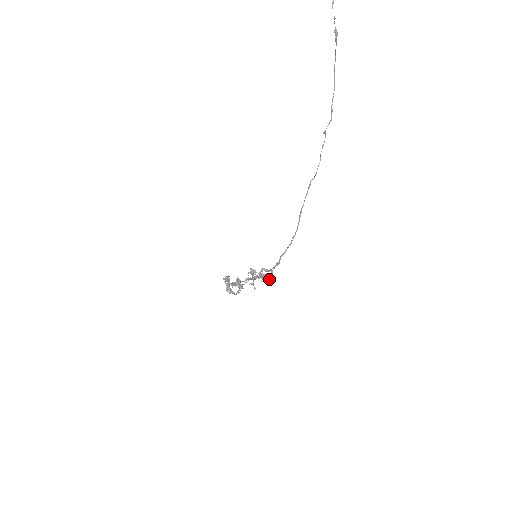
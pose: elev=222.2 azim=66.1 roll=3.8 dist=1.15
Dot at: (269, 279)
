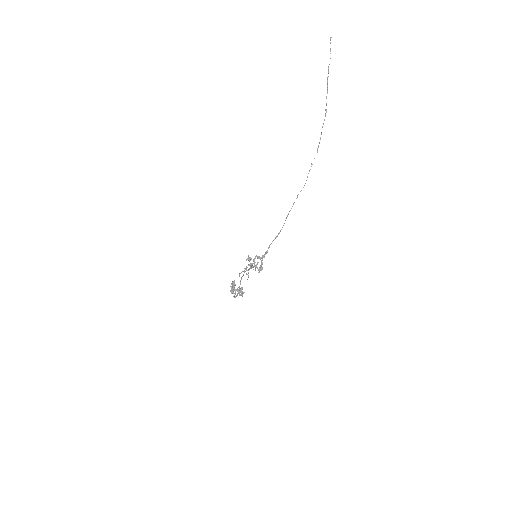
Dot at: (259, 269)
